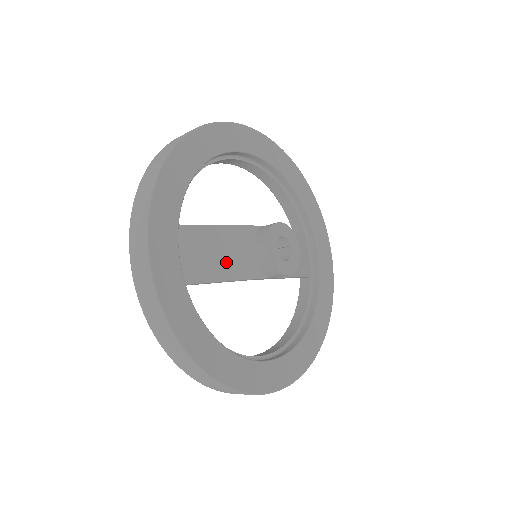
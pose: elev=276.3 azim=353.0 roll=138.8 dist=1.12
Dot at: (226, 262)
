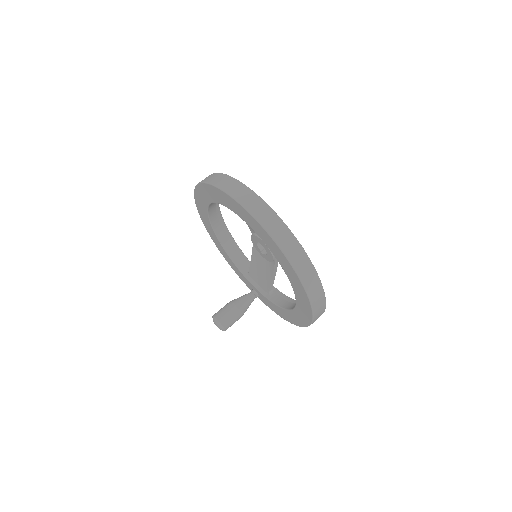
Dot at: occluded
